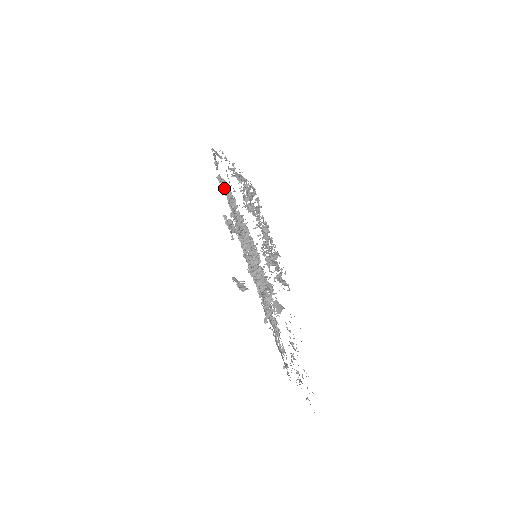
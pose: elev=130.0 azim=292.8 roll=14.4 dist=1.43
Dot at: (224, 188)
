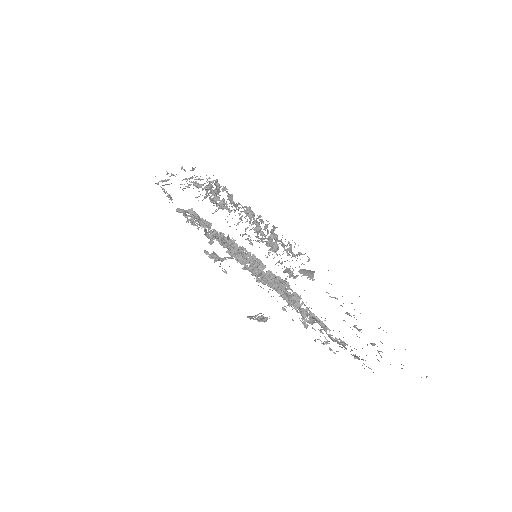
Dot at: (188, 213)
